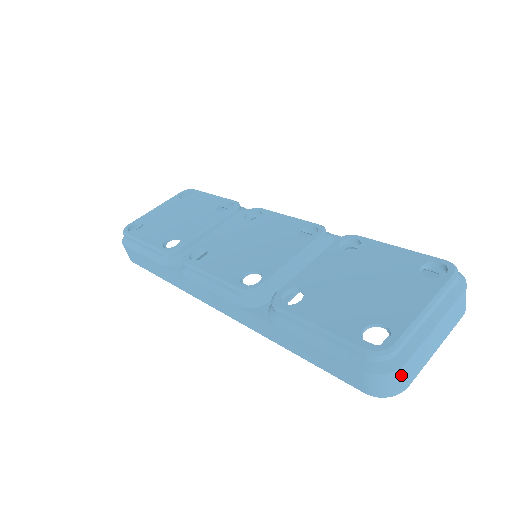
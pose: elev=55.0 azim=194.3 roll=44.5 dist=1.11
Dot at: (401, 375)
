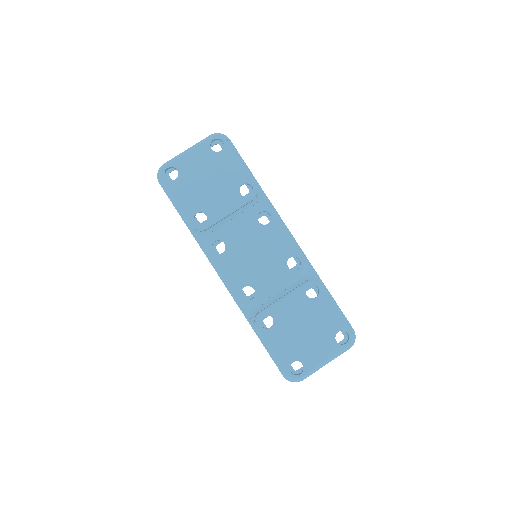
Dot at: (299, 381)
